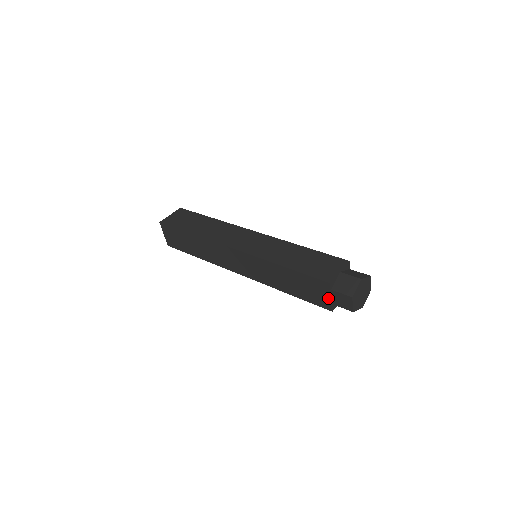
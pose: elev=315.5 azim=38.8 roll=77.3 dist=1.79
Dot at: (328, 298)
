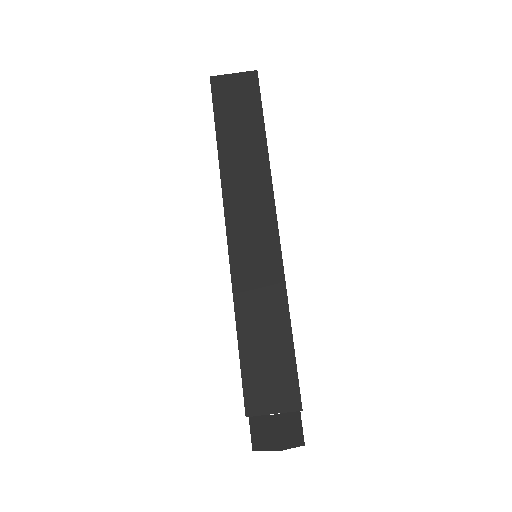
Dot at: occluded
